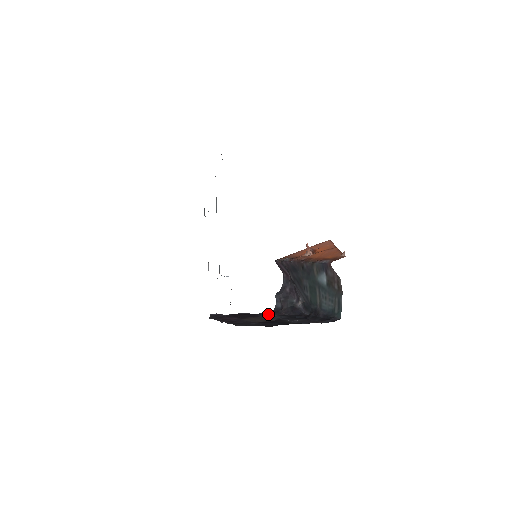
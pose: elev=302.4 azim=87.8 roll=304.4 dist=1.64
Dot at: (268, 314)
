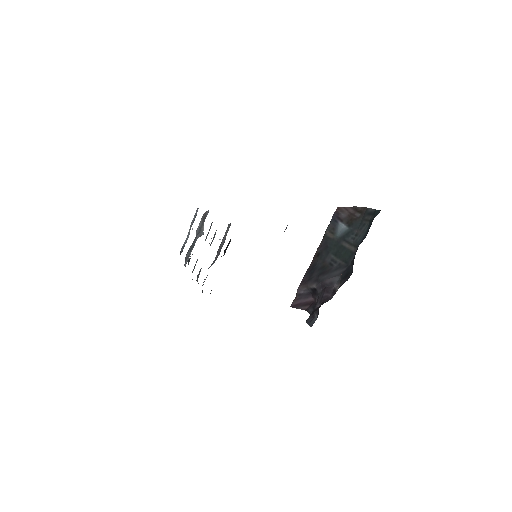
Dot at: occluded
